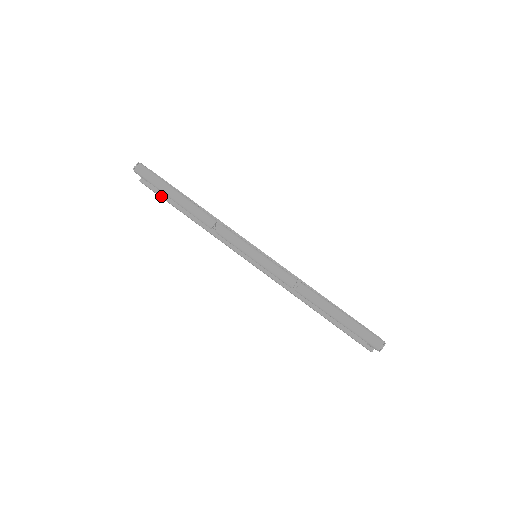
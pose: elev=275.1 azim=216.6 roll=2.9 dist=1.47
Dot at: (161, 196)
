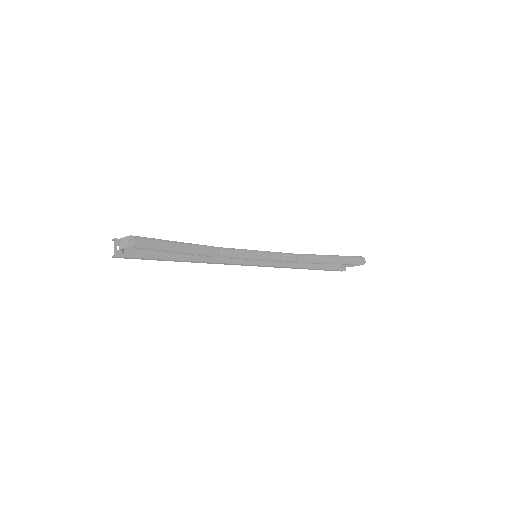
Dot at: (146, 258)
